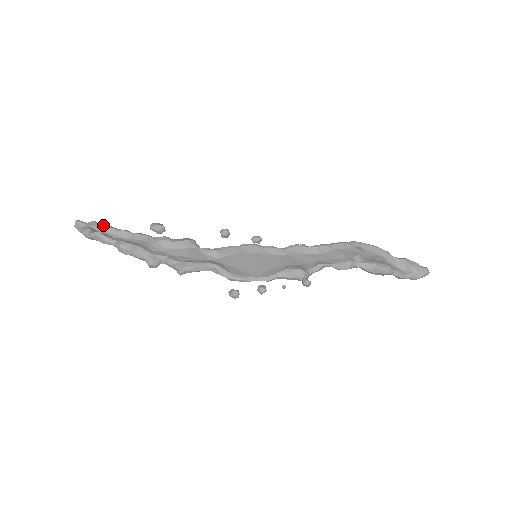
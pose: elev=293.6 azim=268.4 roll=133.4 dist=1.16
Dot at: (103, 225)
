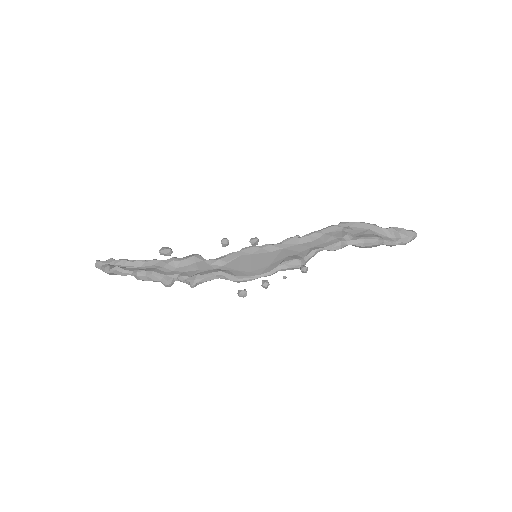
Dot at: (119, 260)
